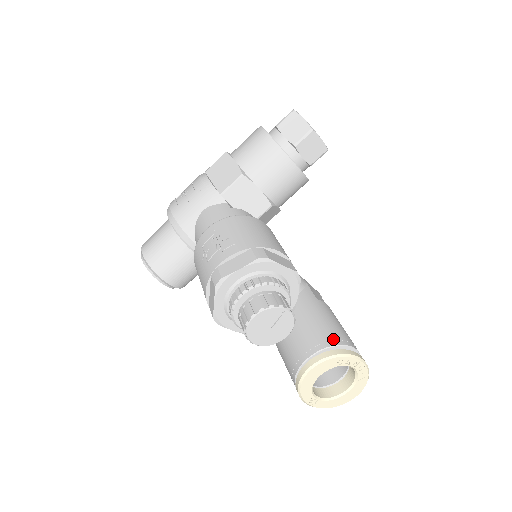
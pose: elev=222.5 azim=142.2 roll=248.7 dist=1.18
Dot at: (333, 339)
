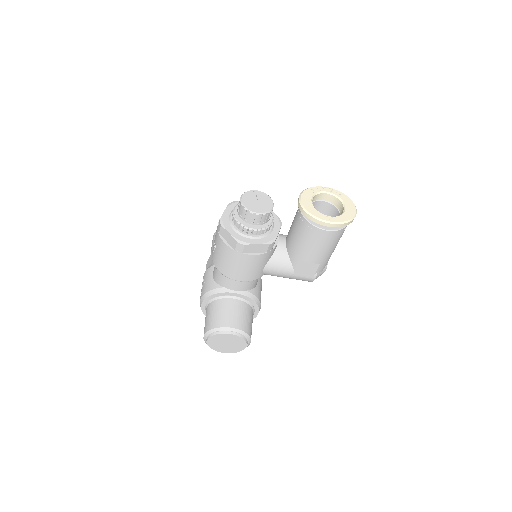
Dot at: occluded
